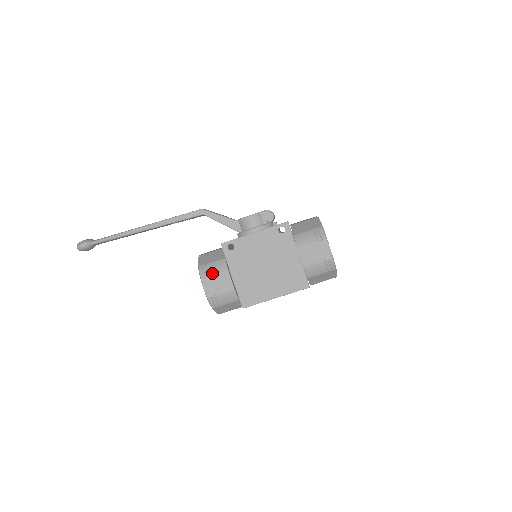
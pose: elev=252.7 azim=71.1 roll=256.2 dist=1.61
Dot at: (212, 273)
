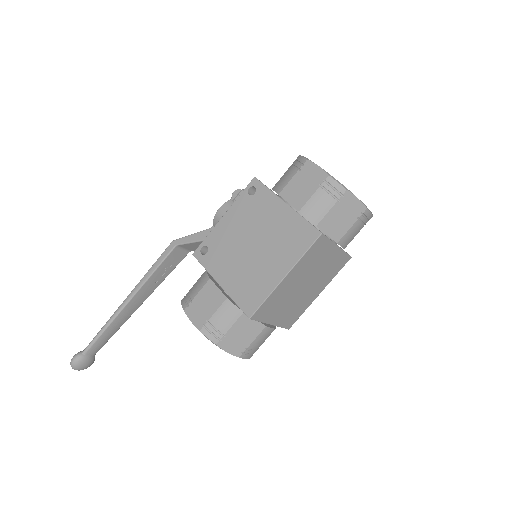
Dot at: (194, 295)
